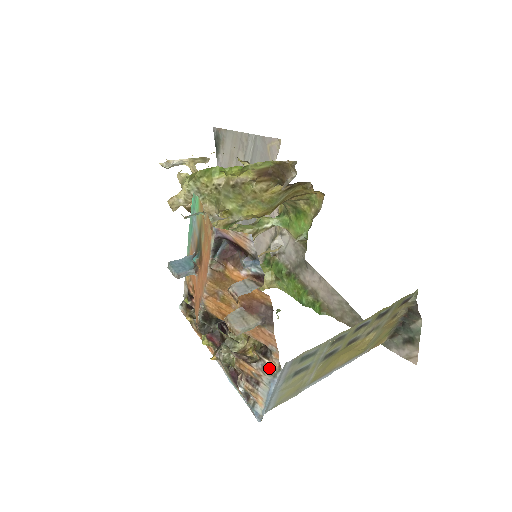
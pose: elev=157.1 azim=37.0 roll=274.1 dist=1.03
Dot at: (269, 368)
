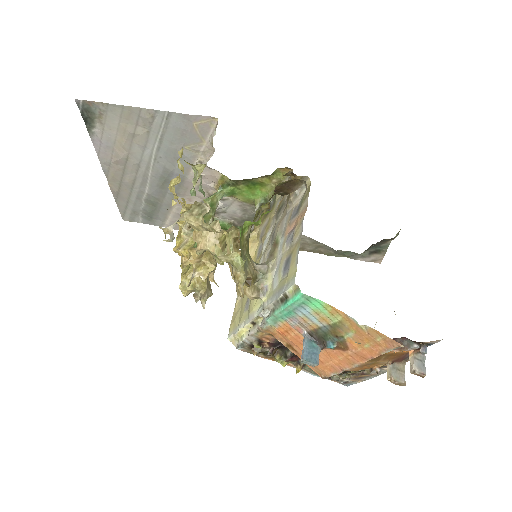
Dot at: occluded
